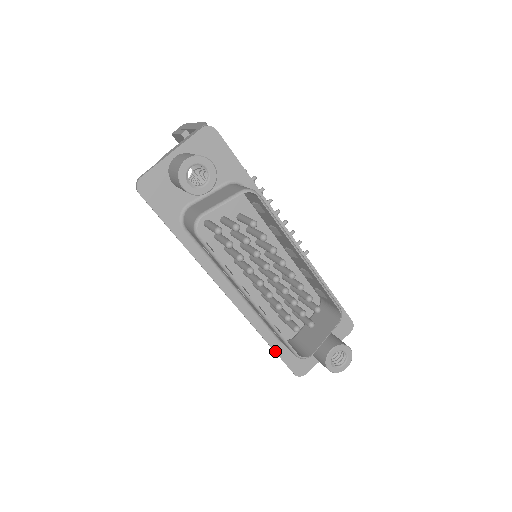
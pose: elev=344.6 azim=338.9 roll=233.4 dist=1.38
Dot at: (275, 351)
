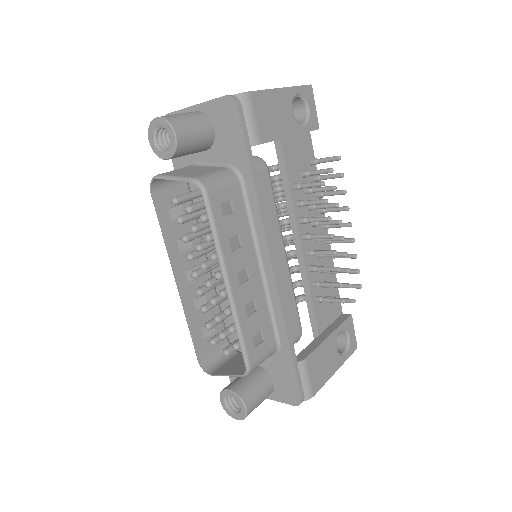
Dot at: occluded
